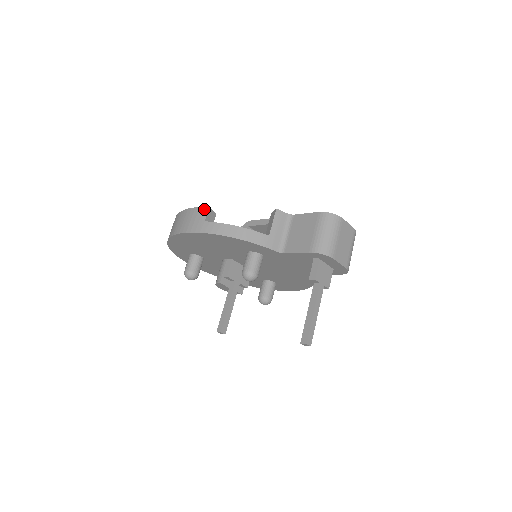
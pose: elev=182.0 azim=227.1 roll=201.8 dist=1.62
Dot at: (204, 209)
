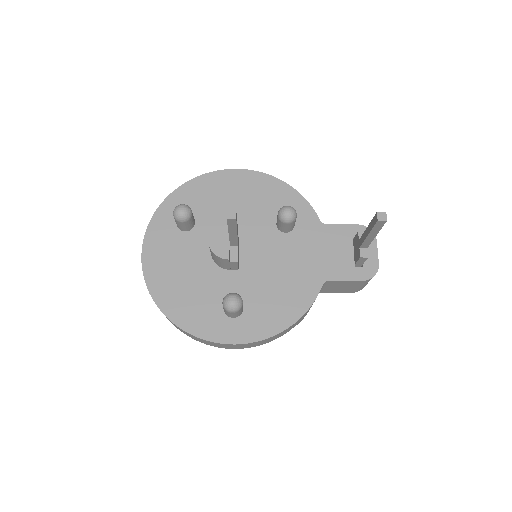
Dot at: occluded
